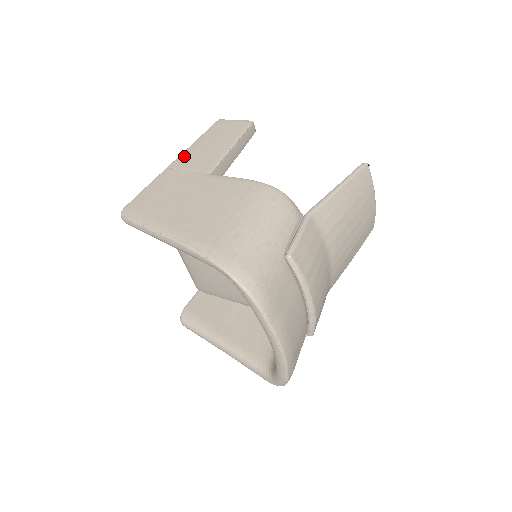
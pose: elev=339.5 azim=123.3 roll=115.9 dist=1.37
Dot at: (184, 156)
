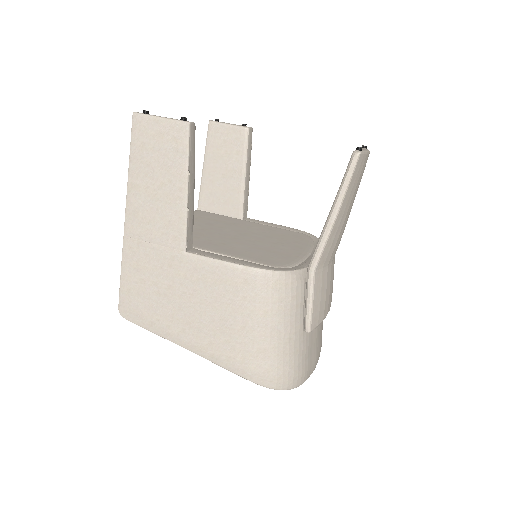
Dot at: (133, 212)
